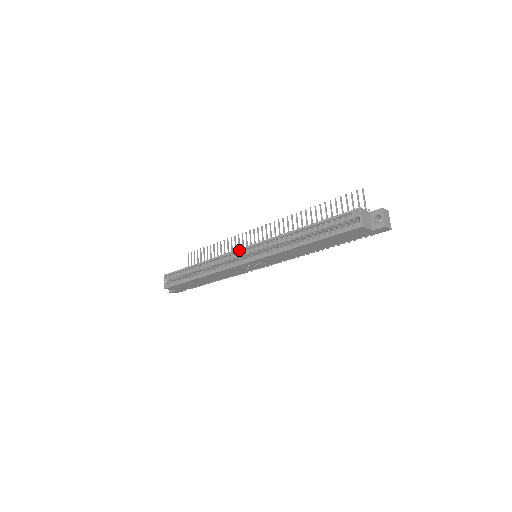
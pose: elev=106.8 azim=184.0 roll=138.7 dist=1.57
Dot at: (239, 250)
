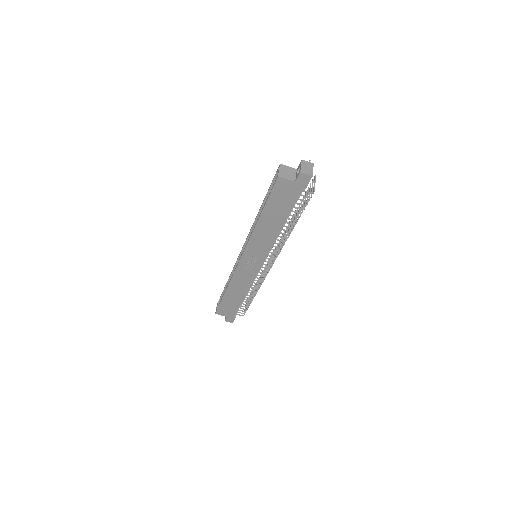
Dot at: (240, 252)
